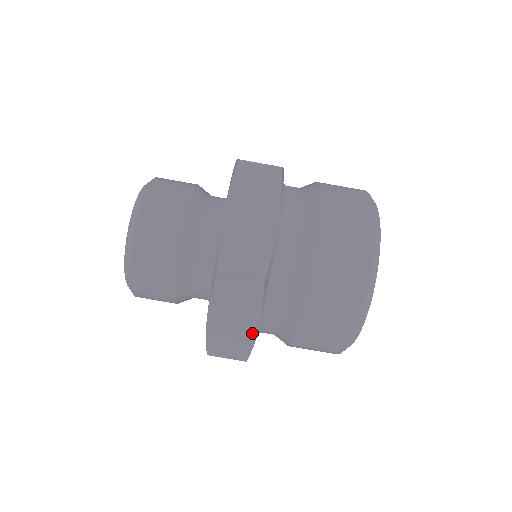
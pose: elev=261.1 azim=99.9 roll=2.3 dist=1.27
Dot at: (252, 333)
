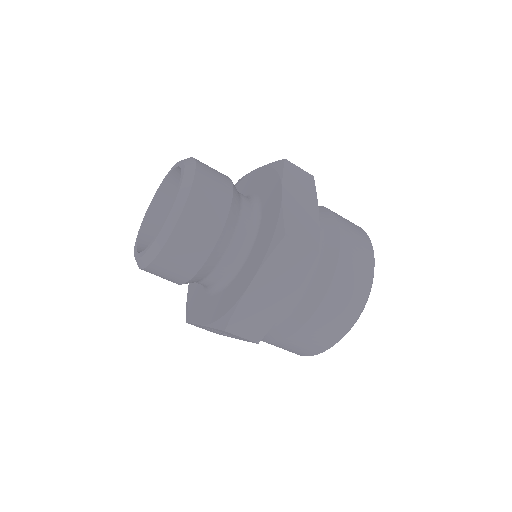
Dot at: (281, 308)
